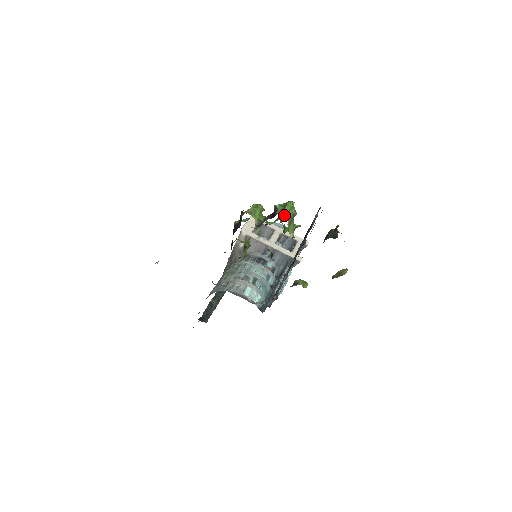
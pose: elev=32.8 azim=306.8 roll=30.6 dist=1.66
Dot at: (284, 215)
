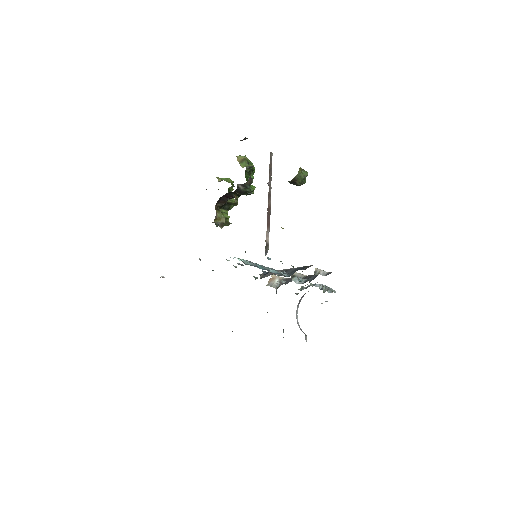
Dot at: occluded
